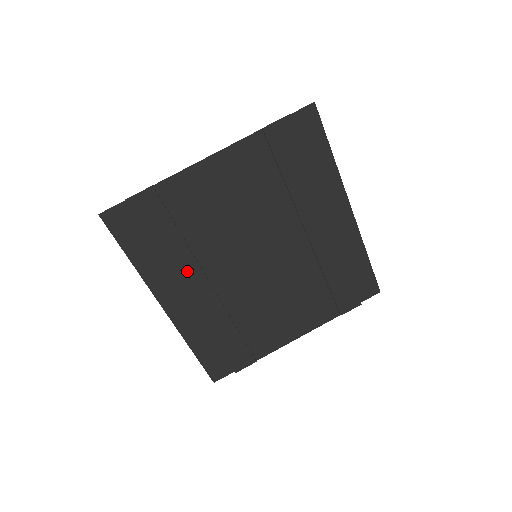
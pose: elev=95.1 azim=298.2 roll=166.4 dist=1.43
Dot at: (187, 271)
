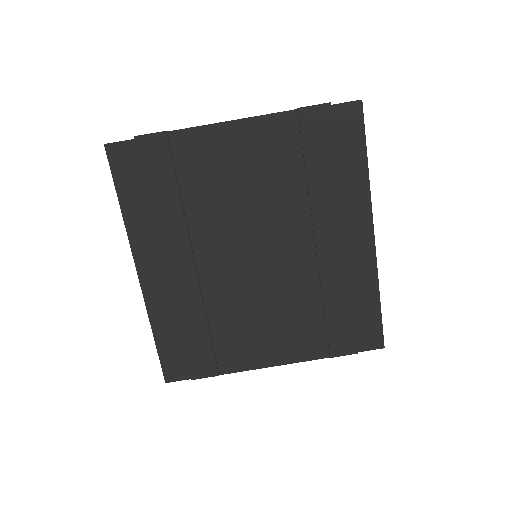
Dot at: (174, 238)
